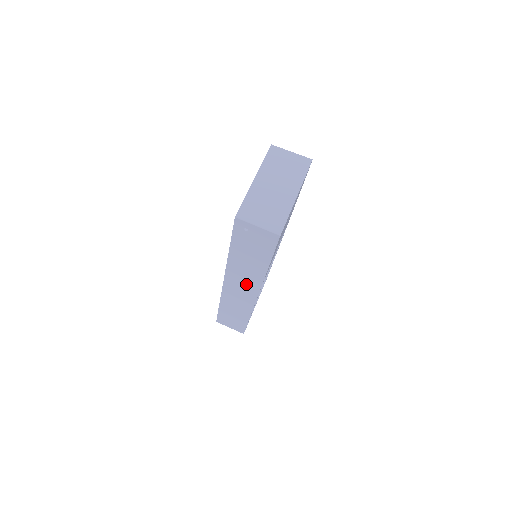
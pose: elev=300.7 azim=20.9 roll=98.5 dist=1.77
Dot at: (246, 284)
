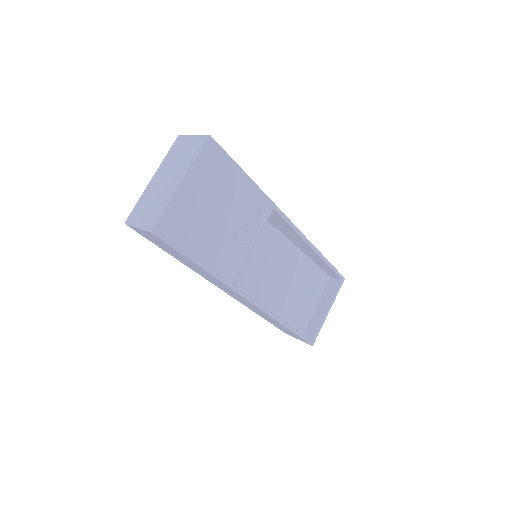
Dot at: (228, 289)
